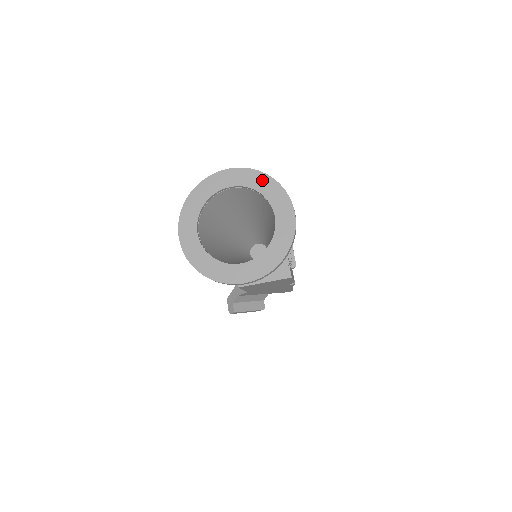
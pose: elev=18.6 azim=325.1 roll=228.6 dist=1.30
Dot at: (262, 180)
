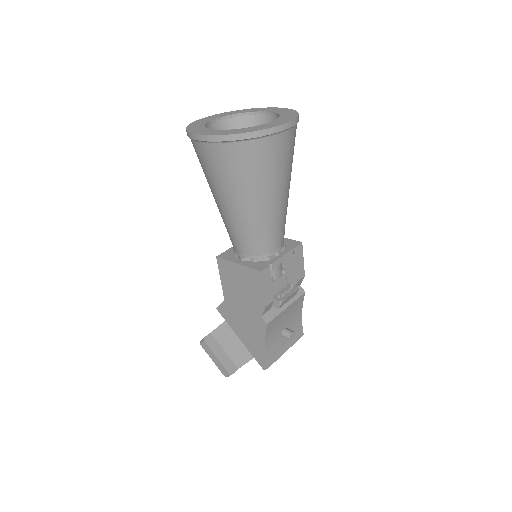
Dot at: (290, 112)
